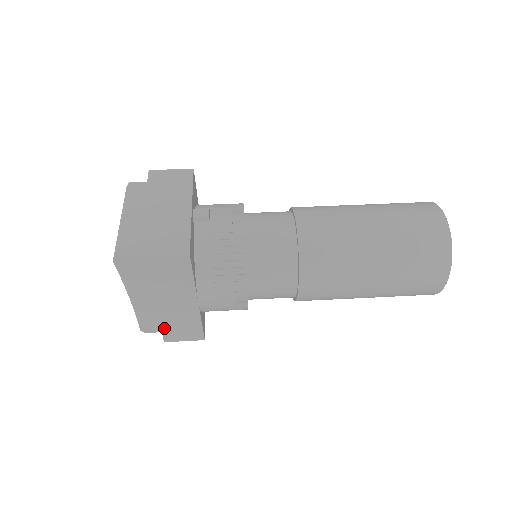
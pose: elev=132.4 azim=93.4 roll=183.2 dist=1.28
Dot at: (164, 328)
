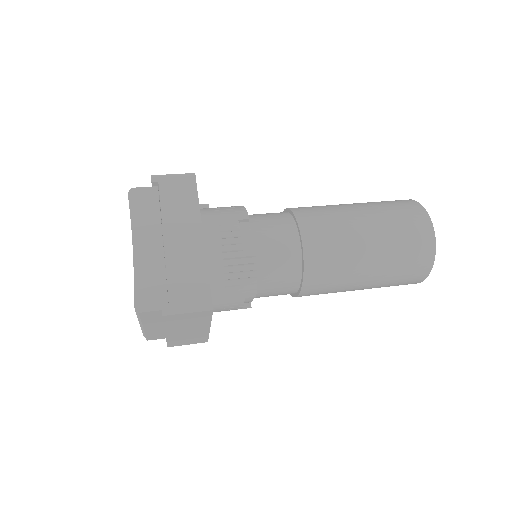
Dot at: (163, 302)
